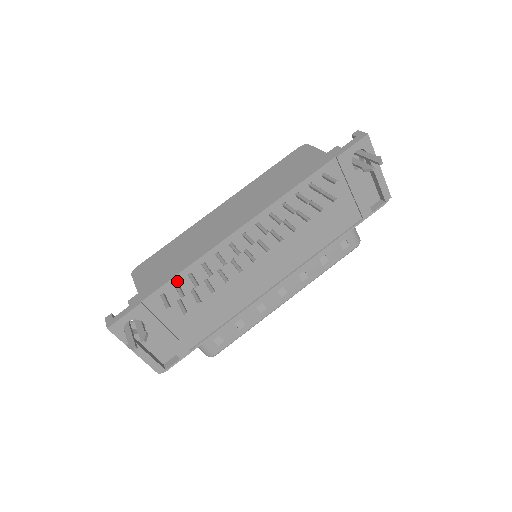
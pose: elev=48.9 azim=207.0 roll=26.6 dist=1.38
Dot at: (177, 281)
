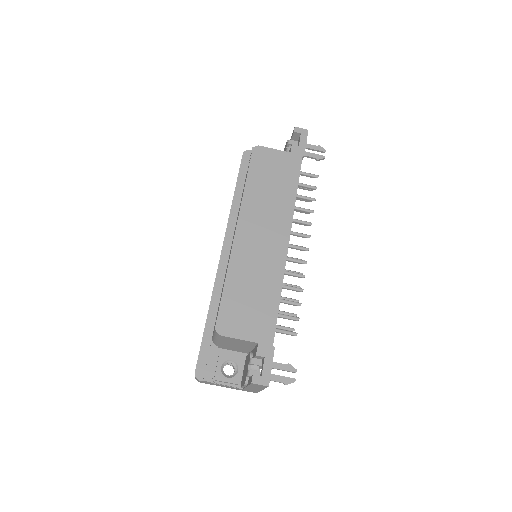
Dot at: (277, 311)
